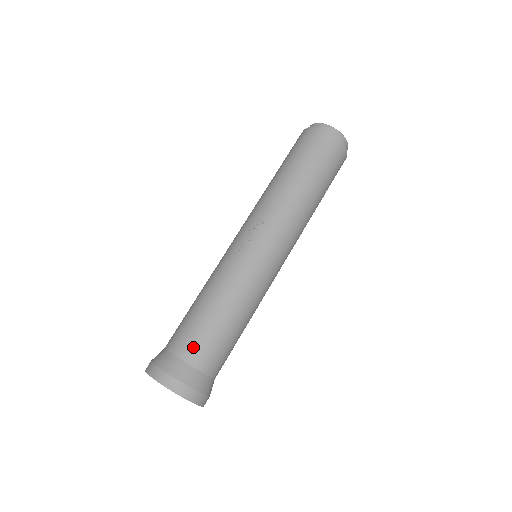
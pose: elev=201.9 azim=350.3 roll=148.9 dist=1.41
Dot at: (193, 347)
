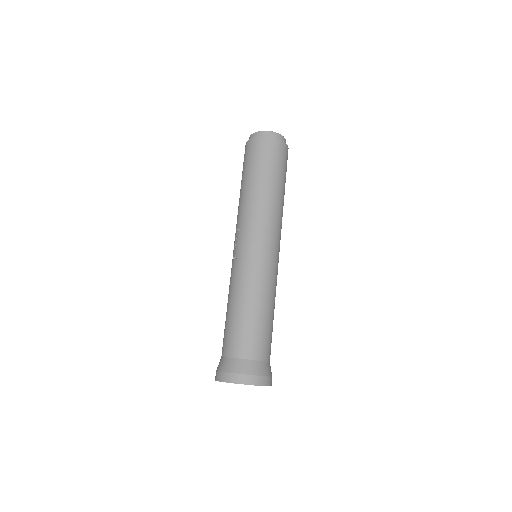
Dot at: (230, 344)
